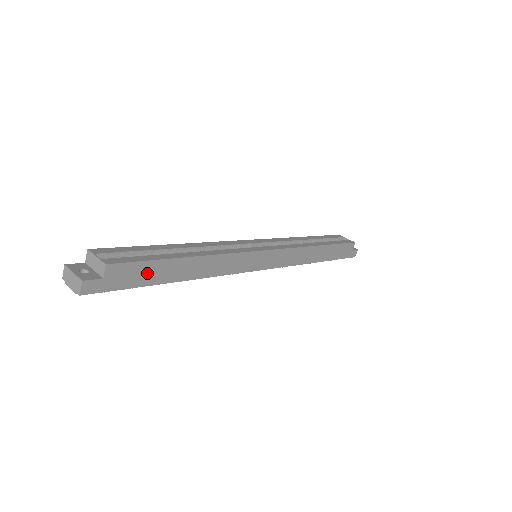
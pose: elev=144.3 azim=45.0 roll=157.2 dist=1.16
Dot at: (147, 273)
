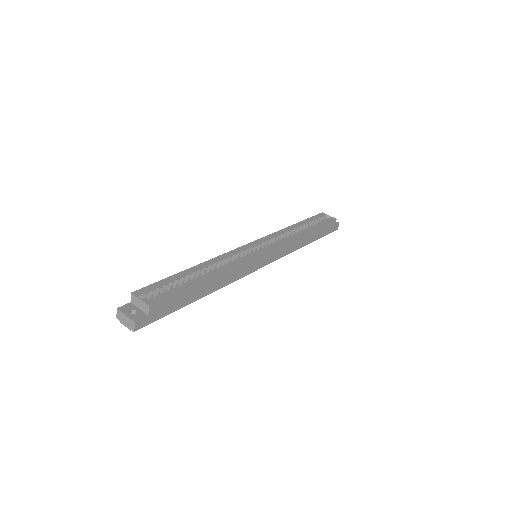
Dot at: (178, 301)
